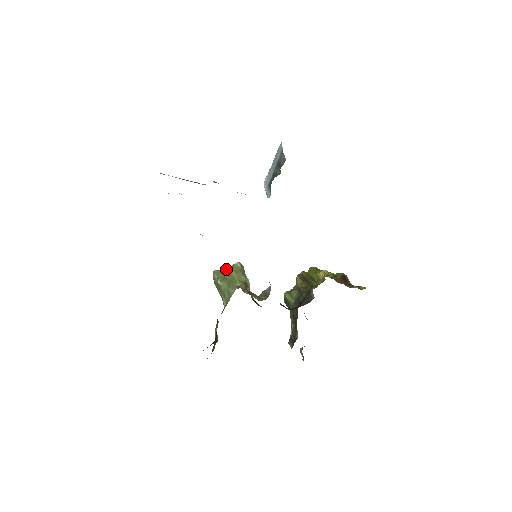
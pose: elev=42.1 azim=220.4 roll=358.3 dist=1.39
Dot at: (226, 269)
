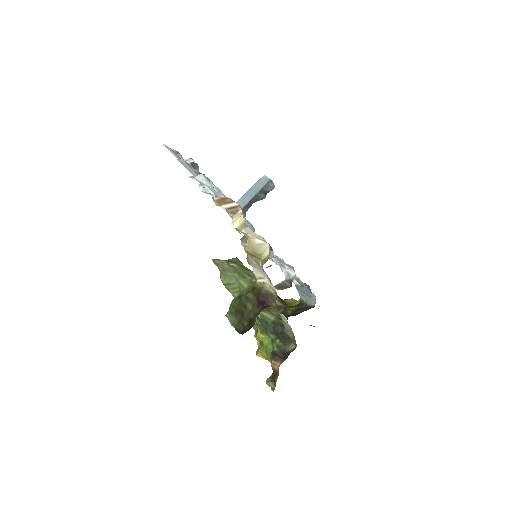
Dot at: (228, 259)
